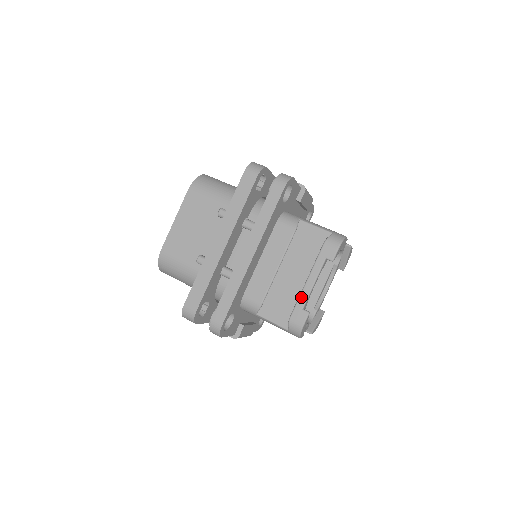
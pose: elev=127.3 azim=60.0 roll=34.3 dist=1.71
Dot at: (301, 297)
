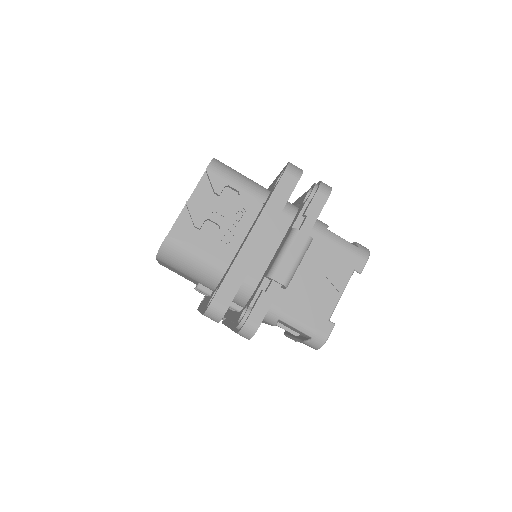
Dot at: occluded
